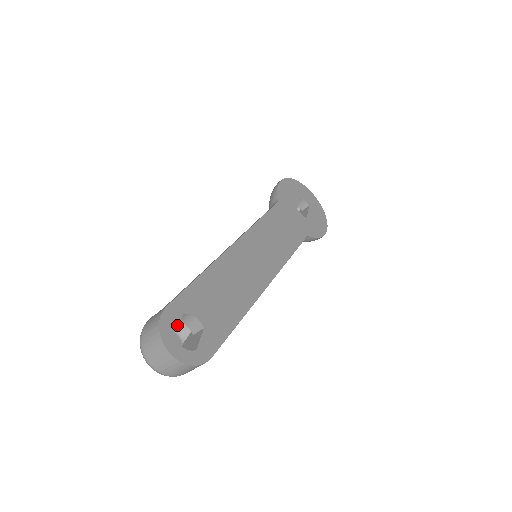
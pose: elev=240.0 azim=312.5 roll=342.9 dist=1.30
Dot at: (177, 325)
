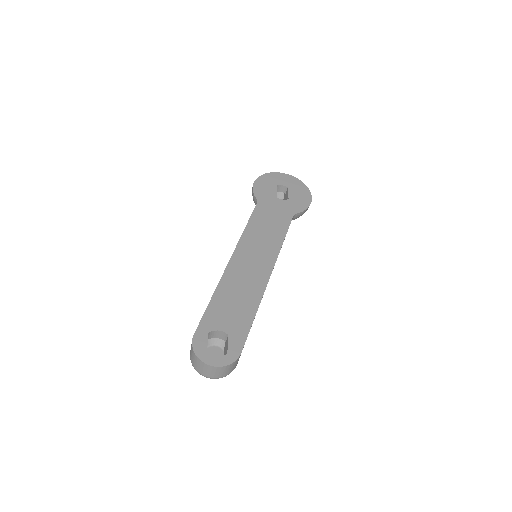
Dot at: (206, 343)
